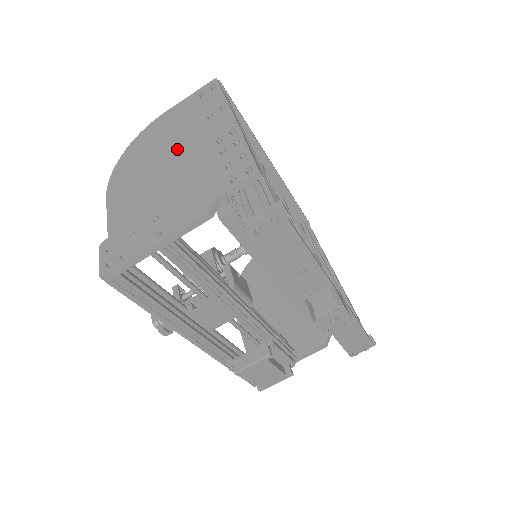
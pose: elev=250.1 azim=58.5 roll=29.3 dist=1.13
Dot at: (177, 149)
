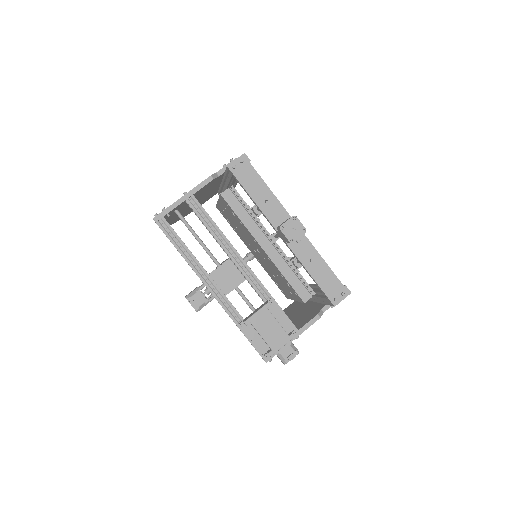
Dot at: occluded
